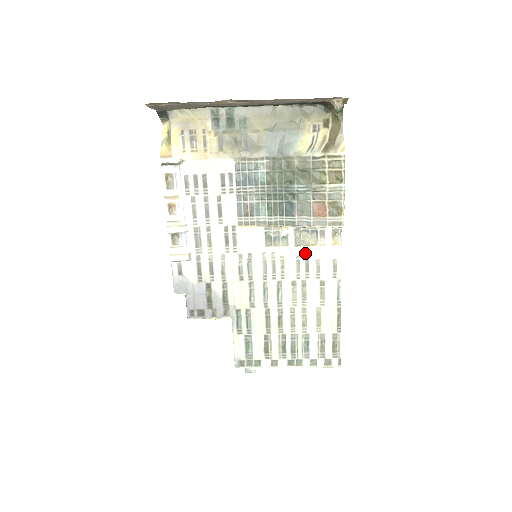
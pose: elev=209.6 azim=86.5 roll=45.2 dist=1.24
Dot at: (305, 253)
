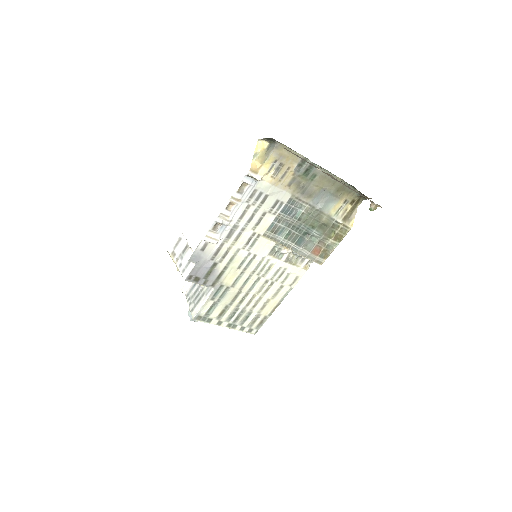
Dot at: (286, 267)
